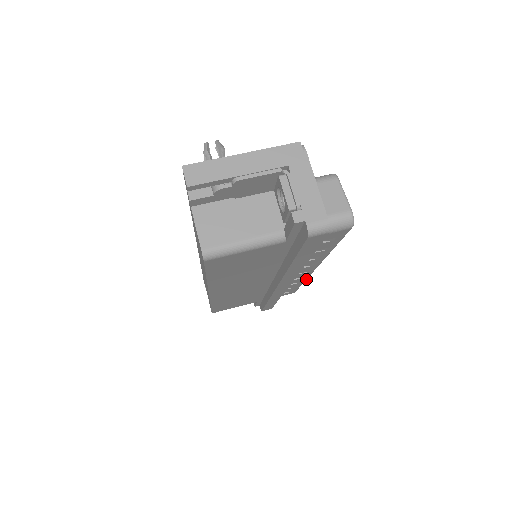
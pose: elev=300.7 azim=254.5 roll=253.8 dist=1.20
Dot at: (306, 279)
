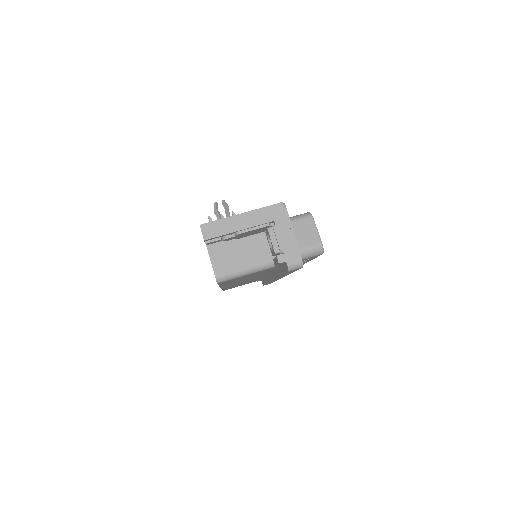
Dot at: occluded
